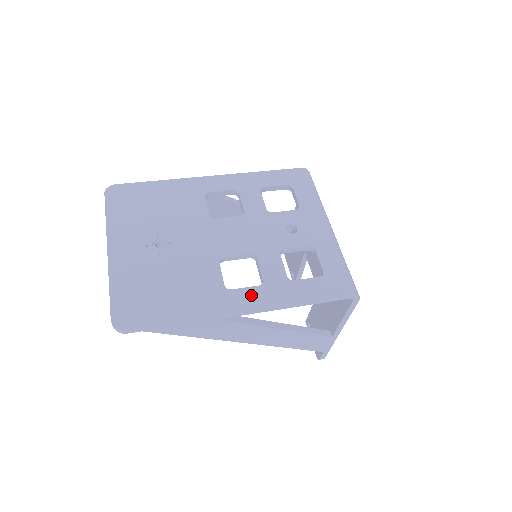
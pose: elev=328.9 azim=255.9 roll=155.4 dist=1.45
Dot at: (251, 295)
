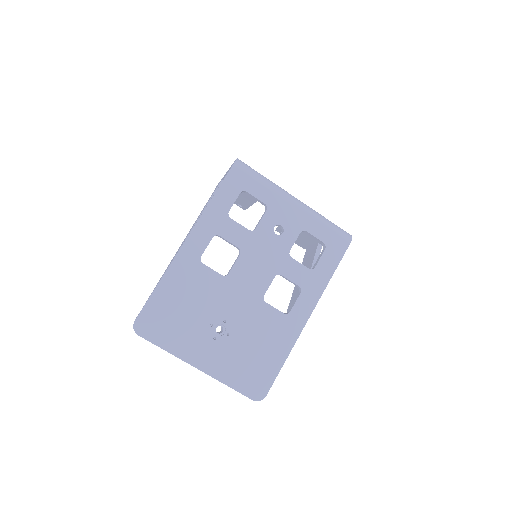
Dot at: (303, 303)
